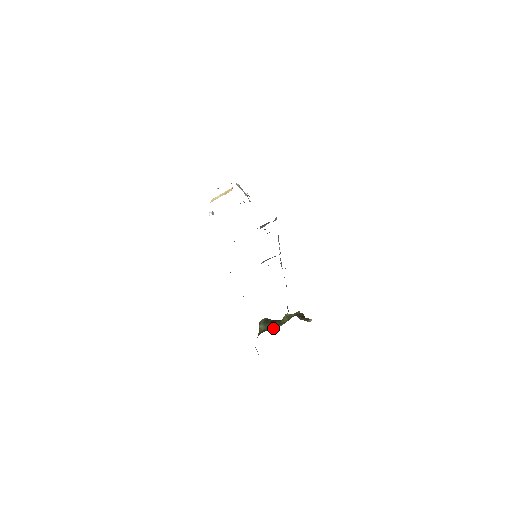
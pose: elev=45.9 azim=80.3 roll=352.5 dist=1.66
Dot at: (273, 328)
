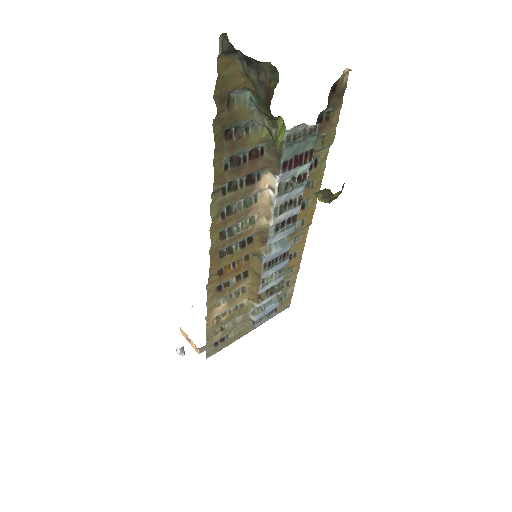
Dot at: occluded
